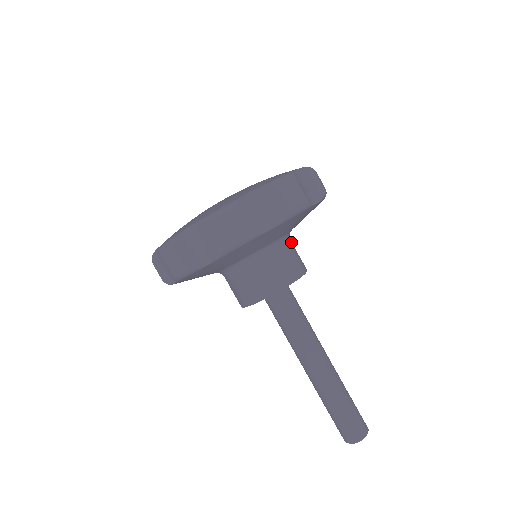
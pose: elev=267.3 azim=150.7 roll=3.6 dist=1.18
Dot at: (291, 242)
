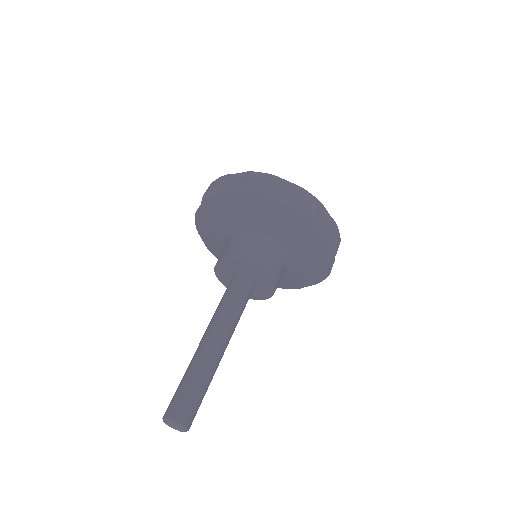
Dot at: (284, 263)
